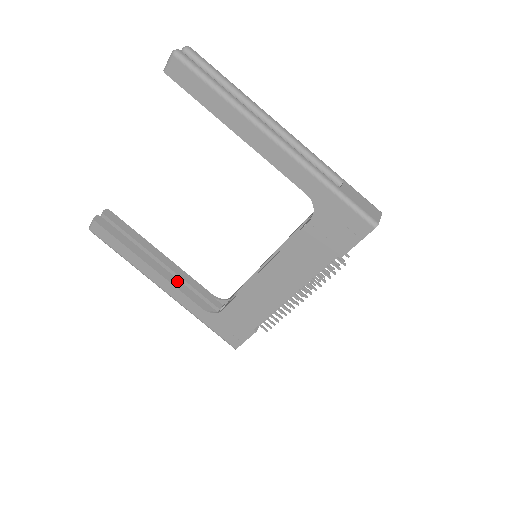
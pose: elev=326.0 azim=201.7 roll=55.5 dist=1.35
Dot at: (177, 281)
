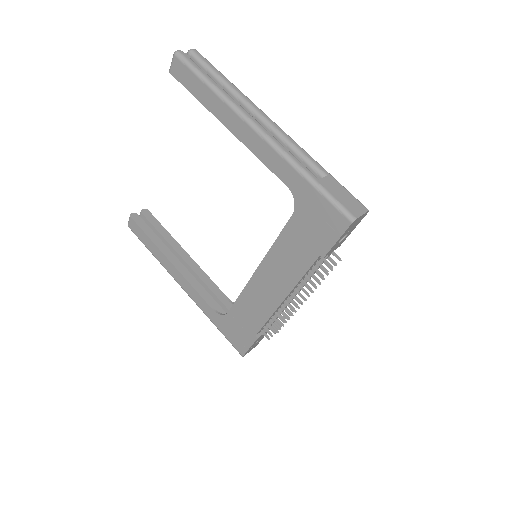
Dot at: (194, 280)
